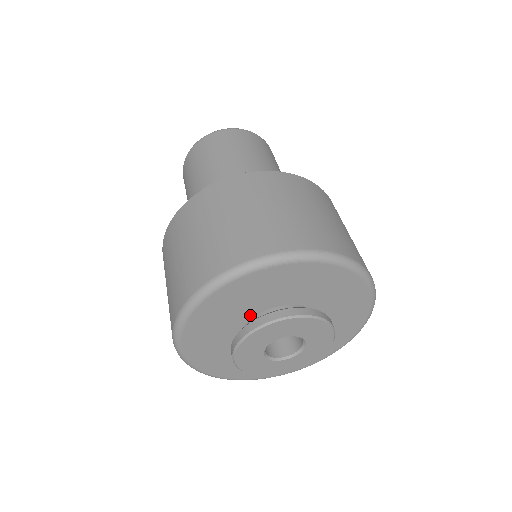
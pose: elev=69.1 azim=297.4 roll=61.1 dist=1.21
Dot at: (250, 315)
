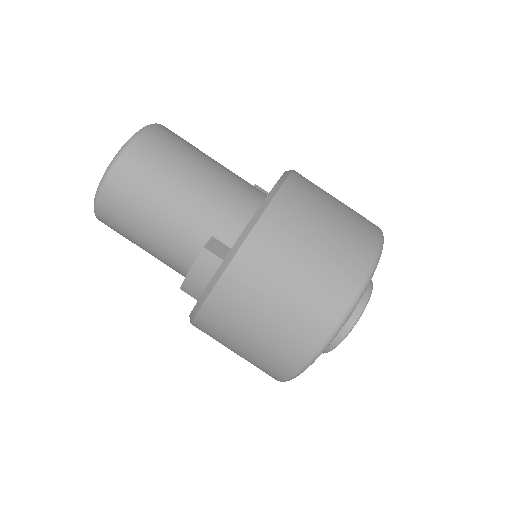
Dot at: occluded
